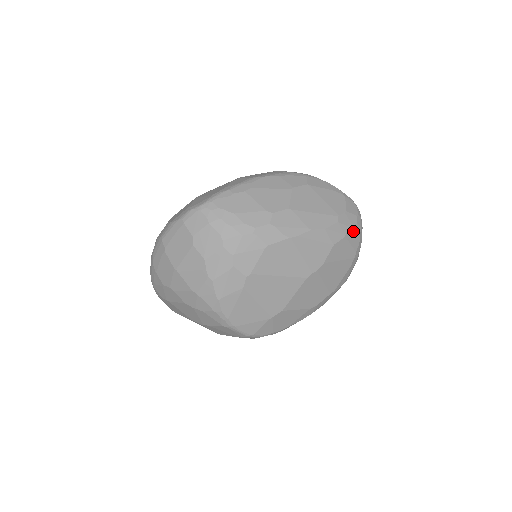
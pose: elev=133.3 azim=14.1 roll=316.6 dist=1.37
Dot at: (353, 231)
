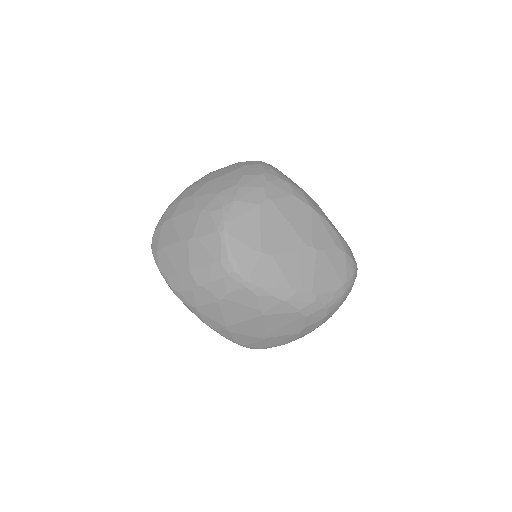
Dot at: (352, 261)
